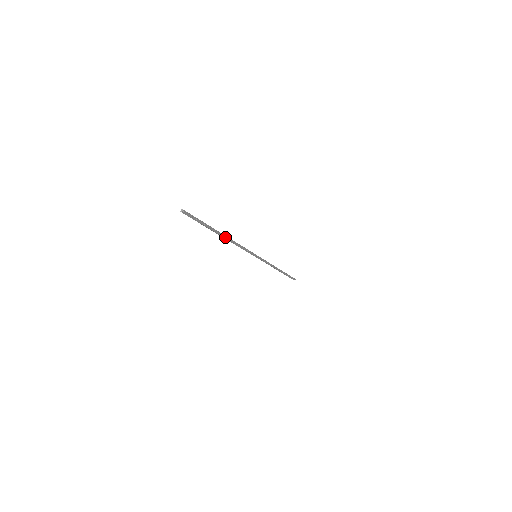
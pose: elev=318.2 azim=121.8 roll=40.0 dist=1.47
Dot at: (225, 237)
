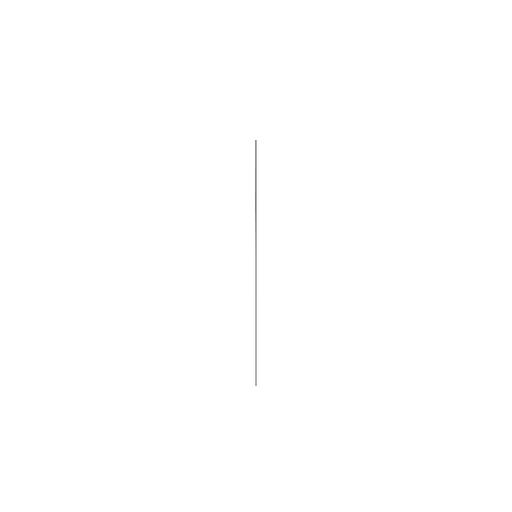
Dot at: (256, 195)
